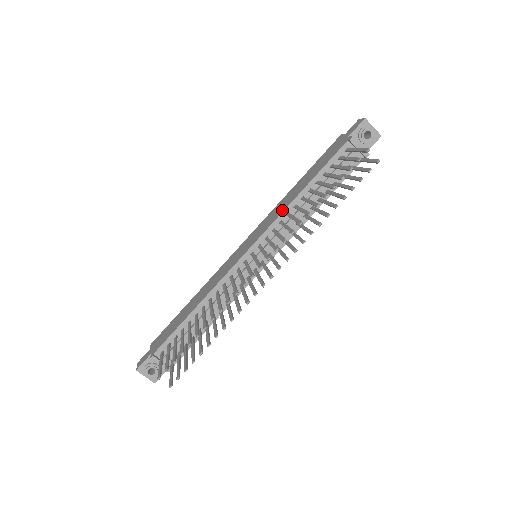
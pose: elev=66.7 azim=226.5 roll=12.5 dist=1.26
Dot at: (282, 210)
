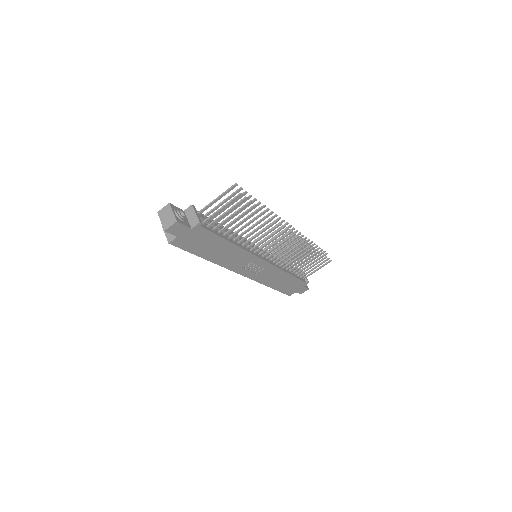
Dot at: occluded
